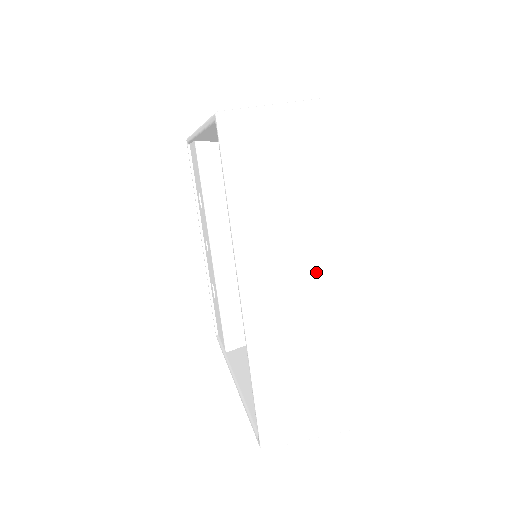
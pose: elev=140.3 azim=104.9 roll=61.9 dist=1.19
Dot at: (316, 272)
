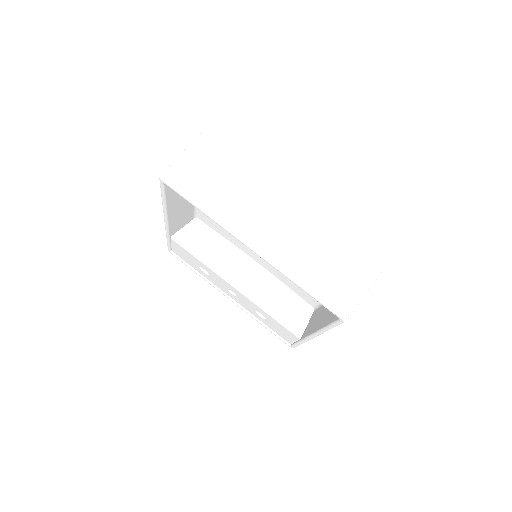
Dot at: (276, 205)
